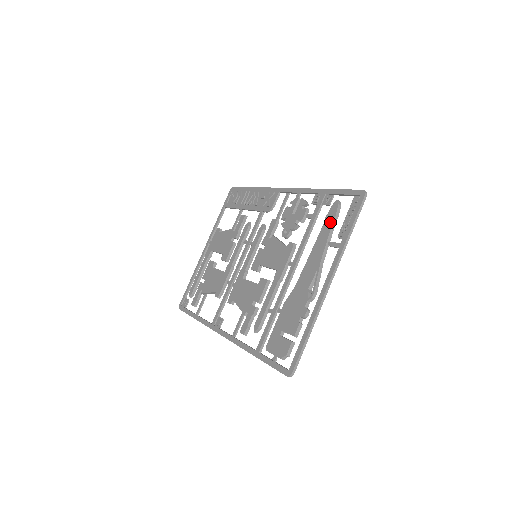
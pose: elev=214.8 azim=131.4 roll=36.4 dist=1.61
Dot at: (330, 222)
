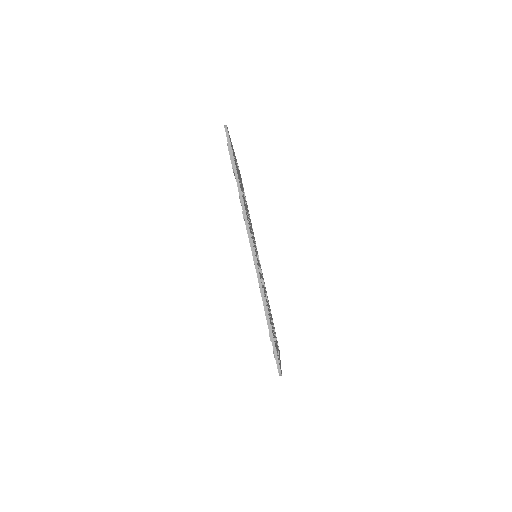
Dot at: occluded
